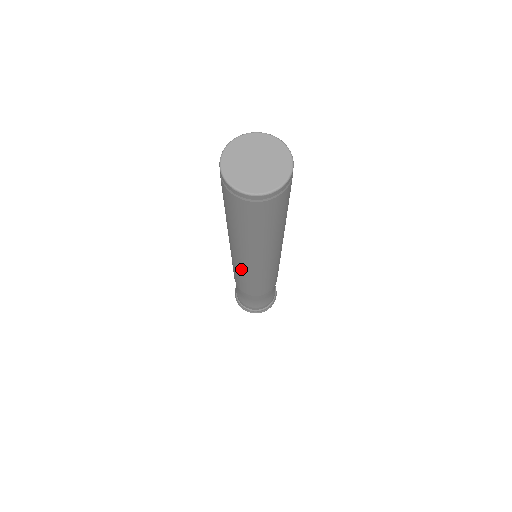
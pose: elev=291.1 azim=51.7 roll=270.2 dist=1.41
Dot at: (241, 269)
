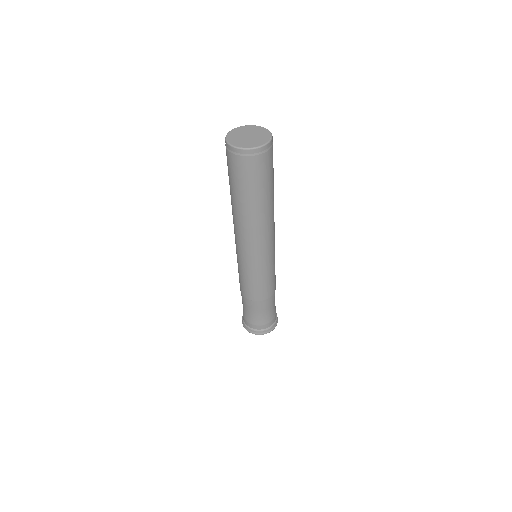
Dot at: (237, 251)
